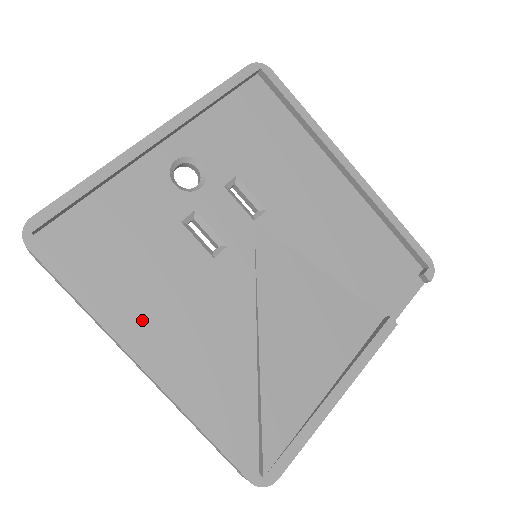
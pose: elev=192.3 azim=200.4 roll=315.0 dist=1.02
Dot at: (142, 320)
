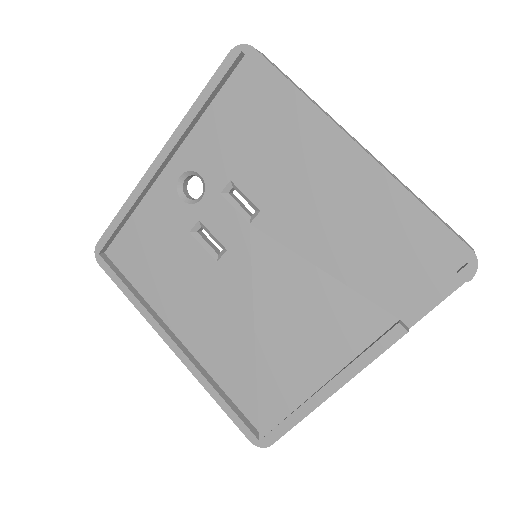
Dot at: (171, 311)
